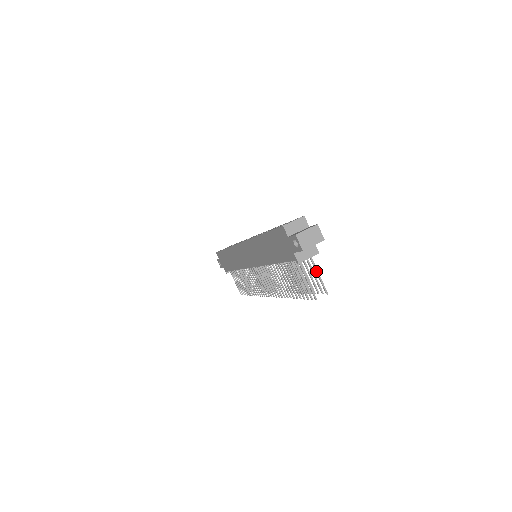
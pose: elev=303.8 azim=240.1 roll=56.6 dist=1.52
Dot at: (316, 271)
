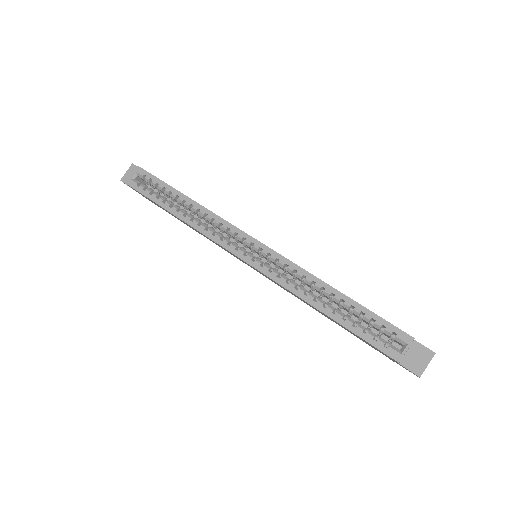
Dot at: occluded
